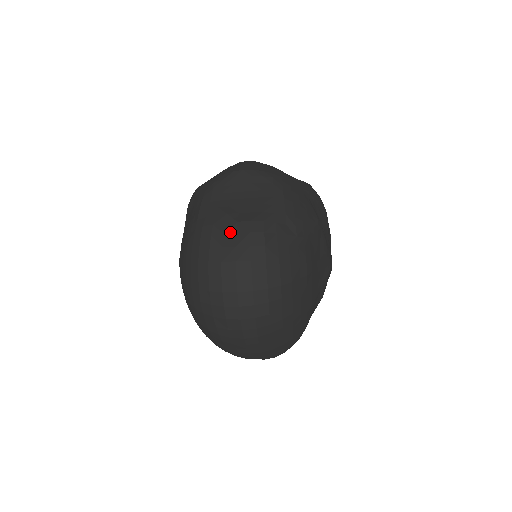
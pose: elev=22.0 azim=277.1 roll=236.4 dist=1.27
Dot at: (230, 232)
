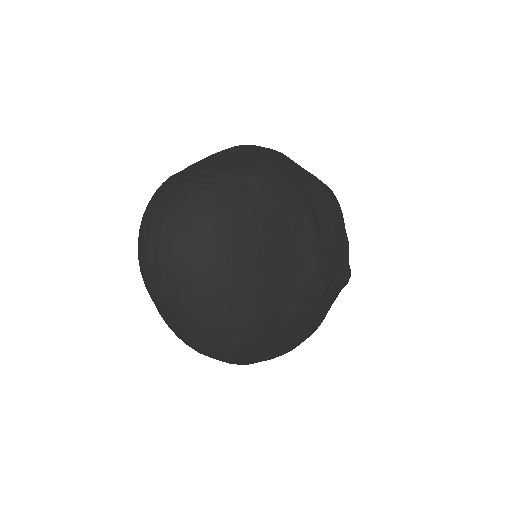
Dot at: (185, 177)
